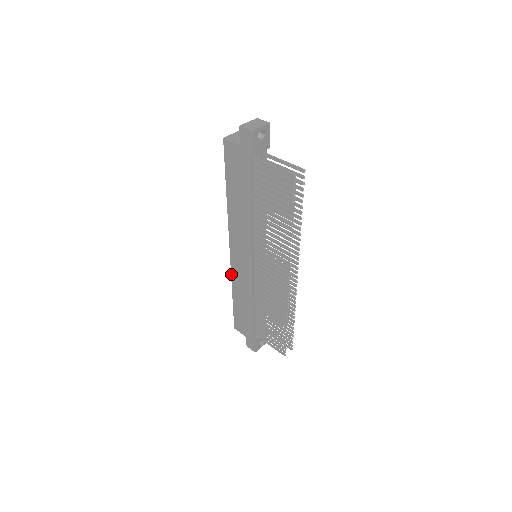
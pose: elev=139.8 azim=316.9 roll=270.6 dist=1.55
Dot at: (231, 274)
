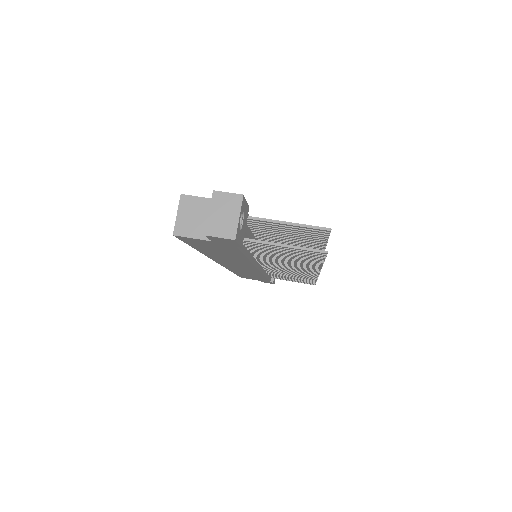
Dot at: occluded
